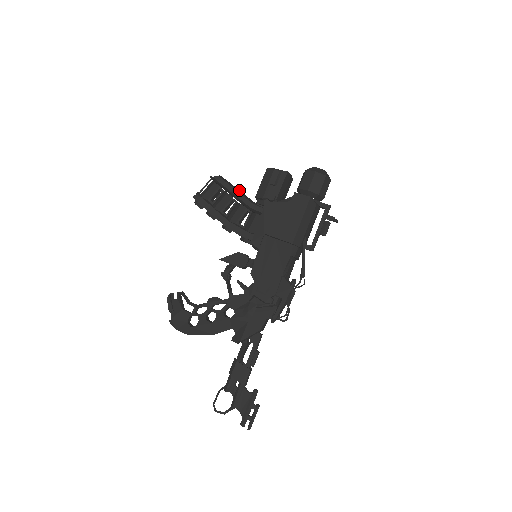
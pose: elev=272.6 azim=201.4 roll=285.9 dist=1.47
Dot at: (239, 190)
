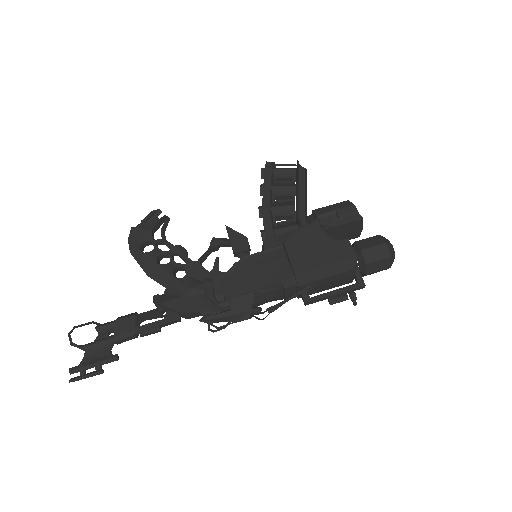
Dot at: occluded
